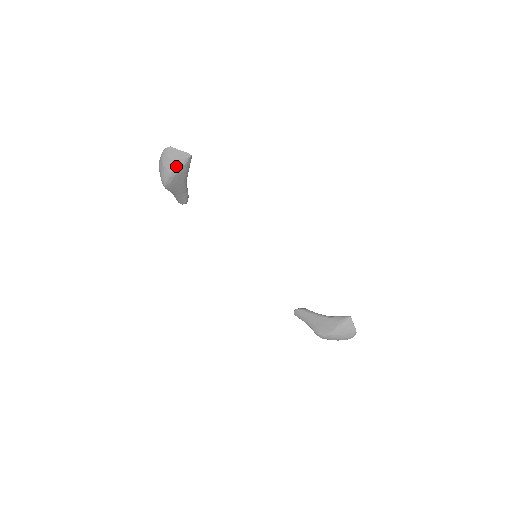
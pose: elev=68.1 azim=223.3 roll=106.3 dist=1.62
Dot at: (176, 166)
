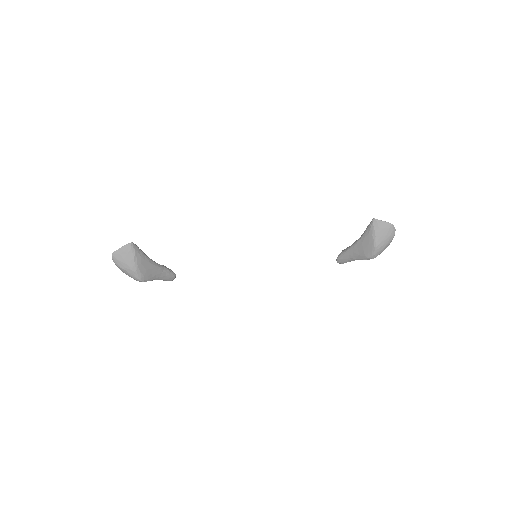
Dot at: (131, 260)
